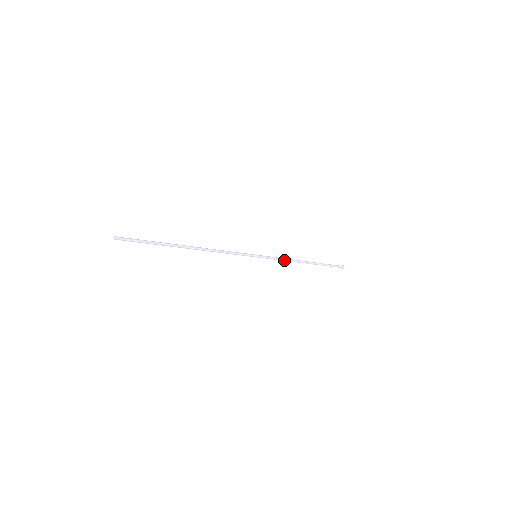
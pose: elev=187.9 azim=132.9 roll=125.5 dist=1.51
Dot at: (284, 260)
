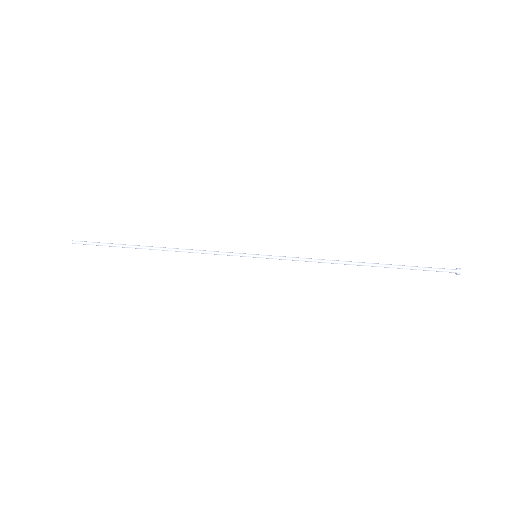
Dot at: (310, 261)
